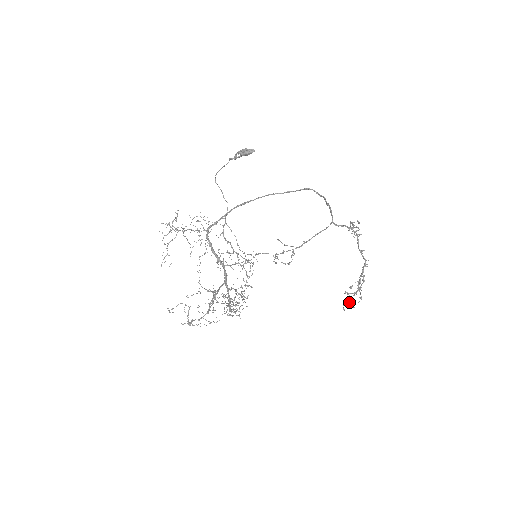
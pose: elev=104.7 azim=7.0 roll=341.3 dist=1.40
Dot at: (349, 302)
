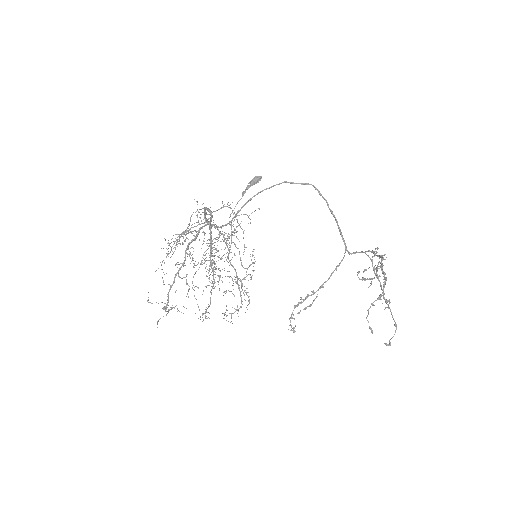
Dot at: (371, 304)
